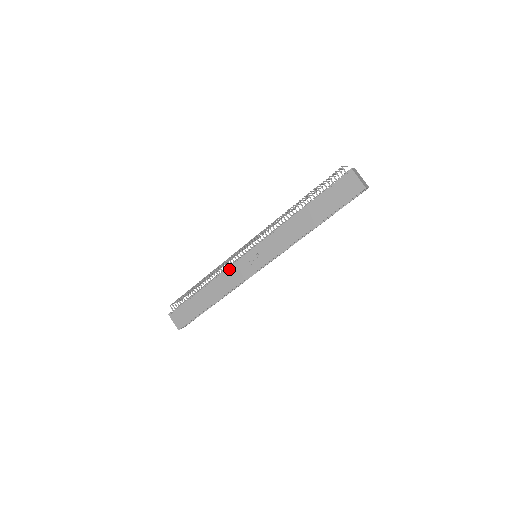
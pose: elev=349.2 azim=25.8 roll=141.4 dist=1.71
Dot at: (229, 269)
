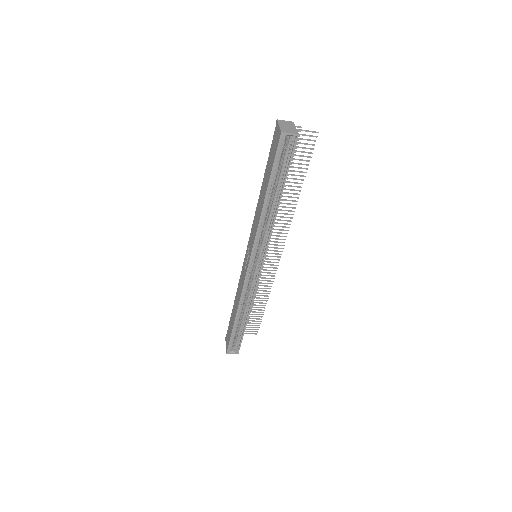
Dot at: (241, 275)
